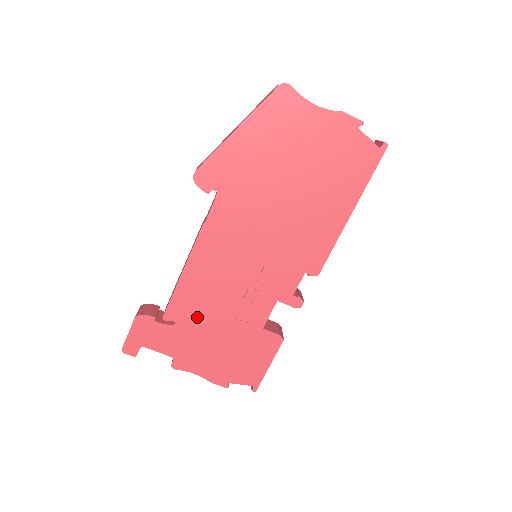
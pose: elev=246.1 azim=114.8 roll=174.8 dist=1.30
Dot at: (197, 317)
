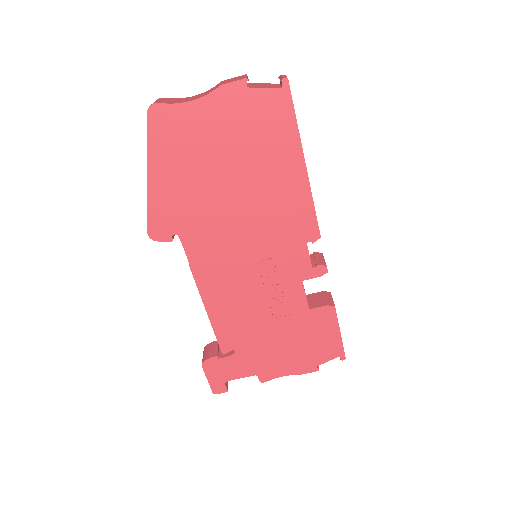
Dot at: (248, 336)
